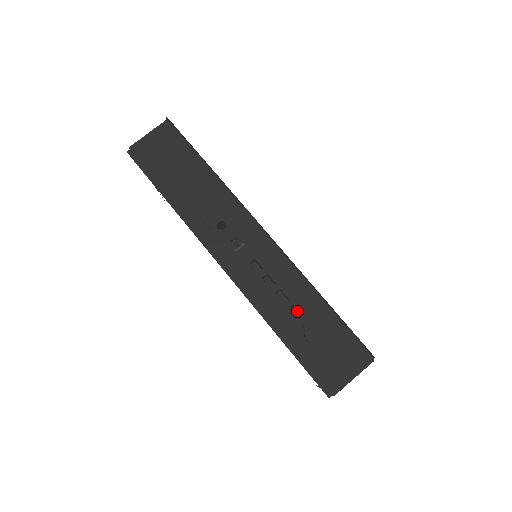
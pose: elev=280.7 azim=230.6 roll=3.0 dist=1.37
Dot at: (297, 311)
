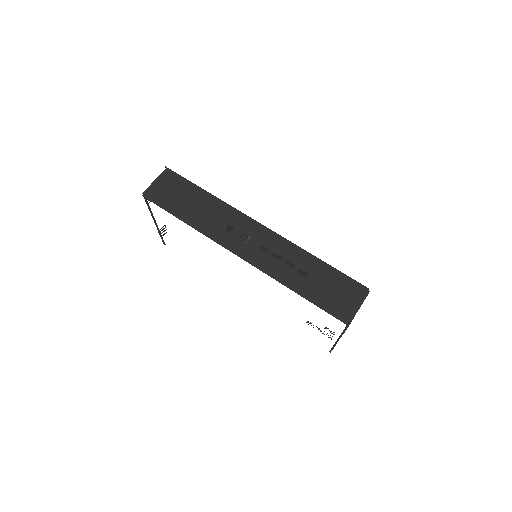
Dot at: (303, 275)
